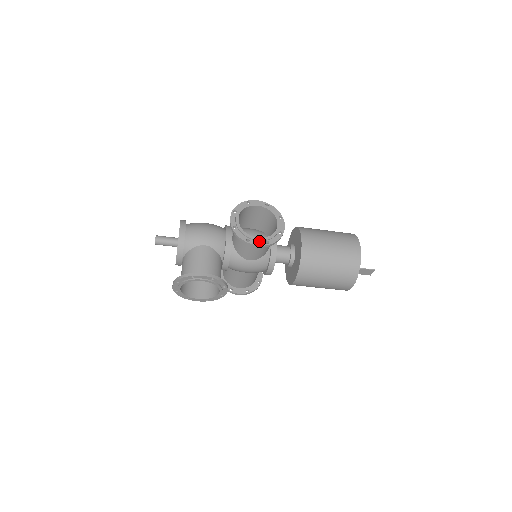
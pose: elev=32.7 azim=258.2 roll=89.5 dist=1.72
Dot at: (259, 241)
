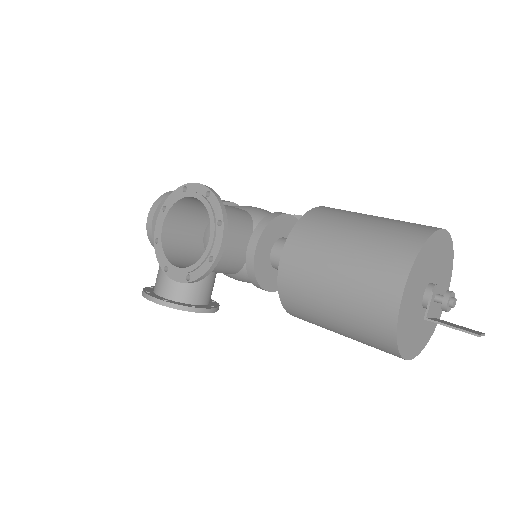
Dot at: (178, 273)
